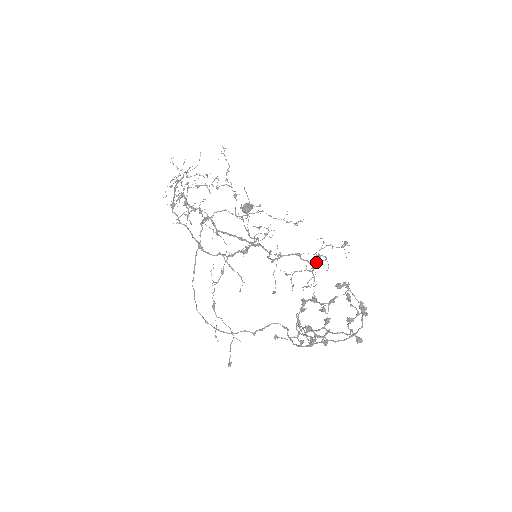
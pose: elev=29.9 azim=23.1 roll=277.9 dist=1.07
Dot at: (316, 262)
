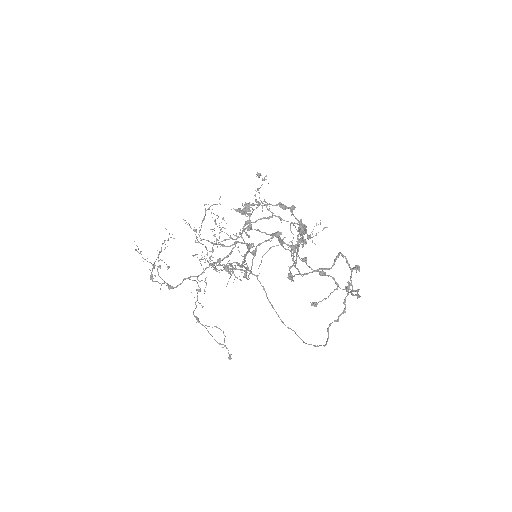
Dot at: occluded
